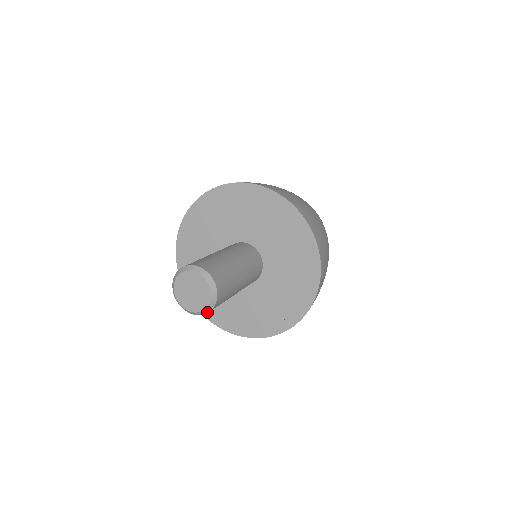
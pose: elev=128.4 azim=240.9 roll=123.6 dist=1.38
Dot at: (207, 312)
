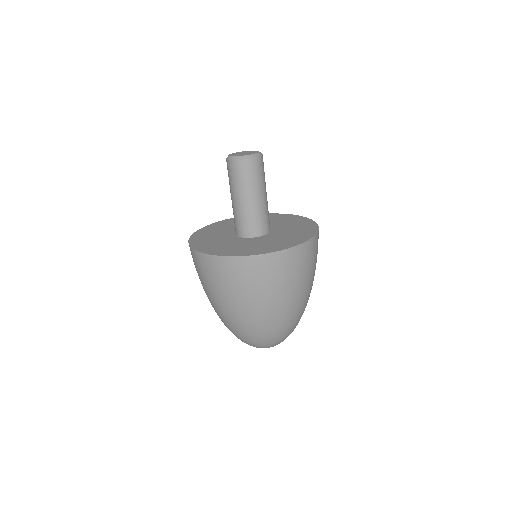
Dot at: (246, 158)
